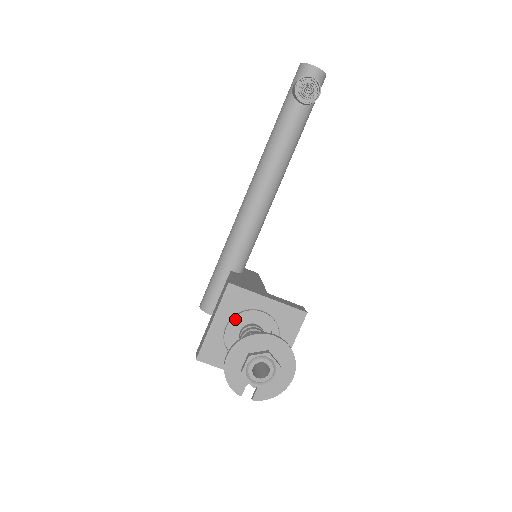
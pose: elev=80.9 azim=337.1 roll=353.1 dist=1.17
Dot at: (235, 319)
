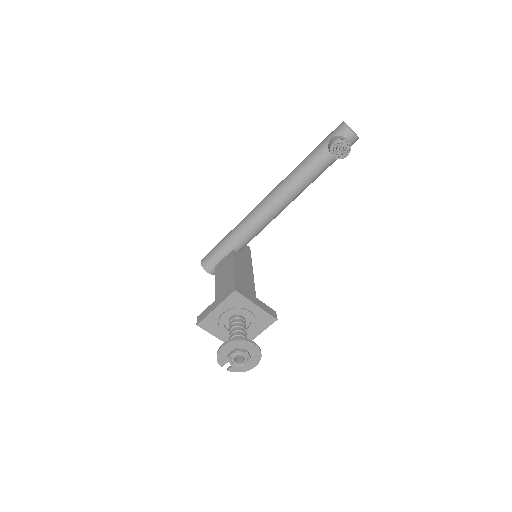
Dot at: (231, 311)
